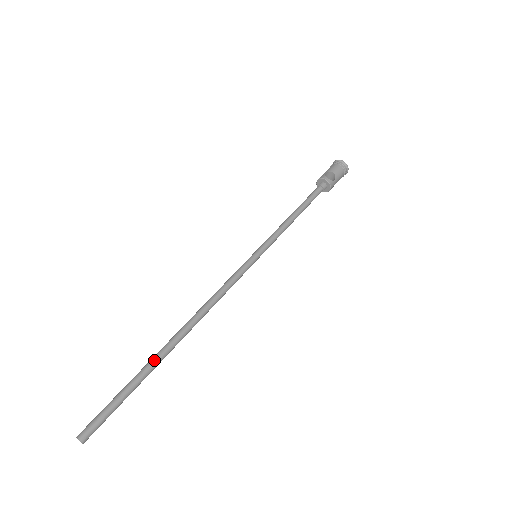
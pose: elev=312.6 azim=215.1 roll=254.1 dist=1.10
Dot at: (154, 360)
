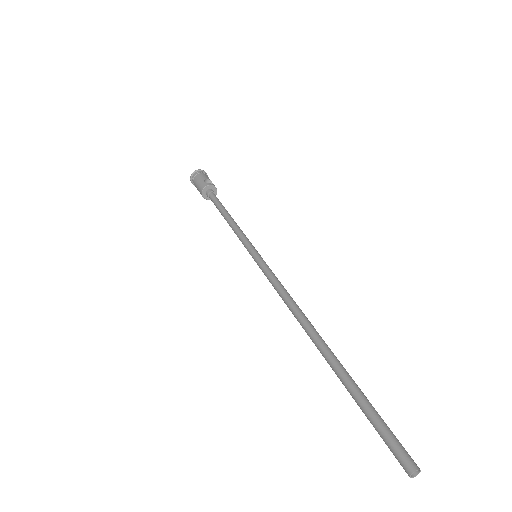
Dot at: (341, 366)
